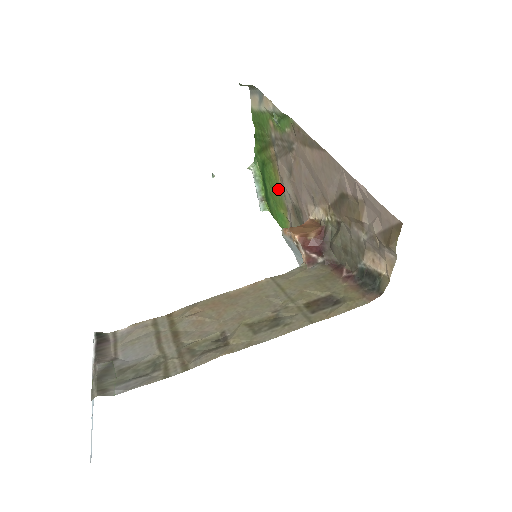
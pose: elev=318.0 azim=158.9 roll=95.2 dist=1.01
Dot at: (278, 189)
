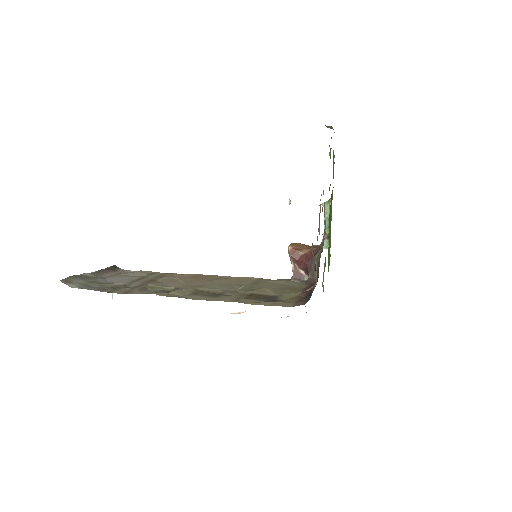
Dot at: occluded
